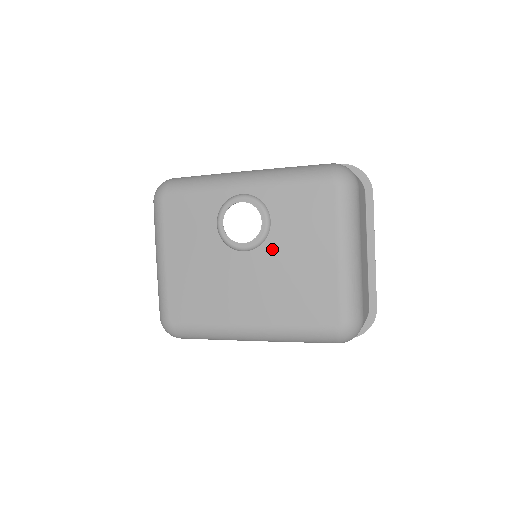
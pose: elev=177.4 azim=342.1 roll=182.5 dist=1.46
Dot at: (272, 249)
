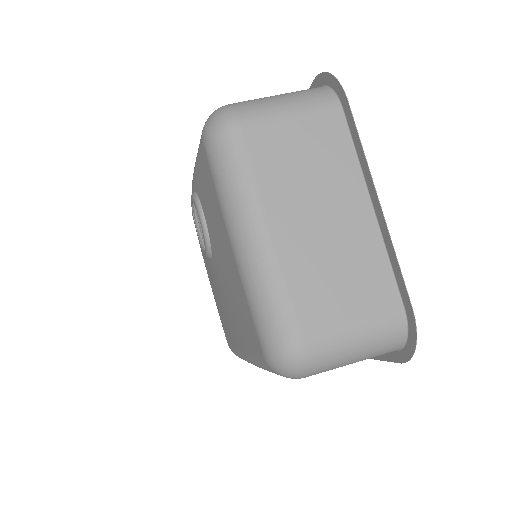
Dot at: (214, 252)
